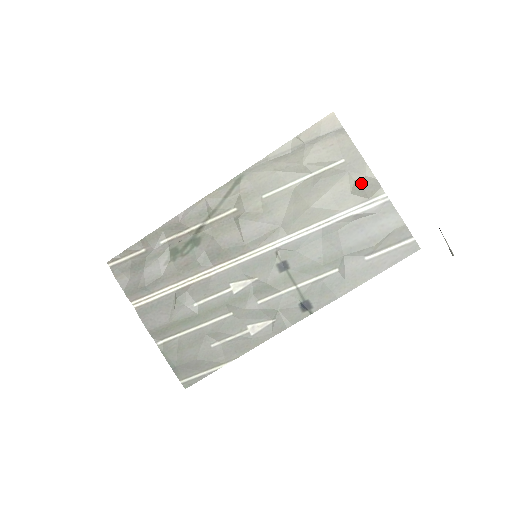
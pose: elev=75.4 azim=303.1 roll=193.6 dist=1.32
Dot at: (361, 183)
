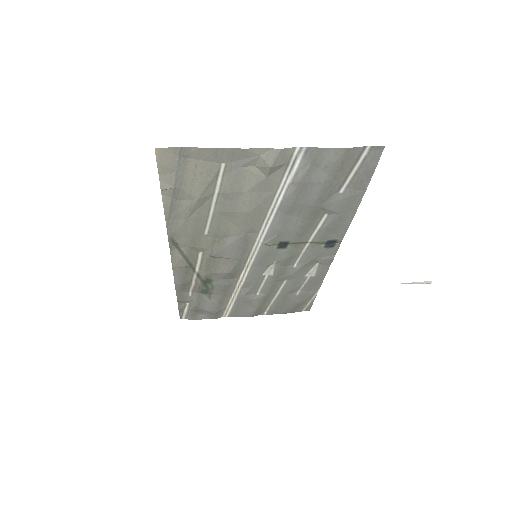
Dot at: (264, 165)
